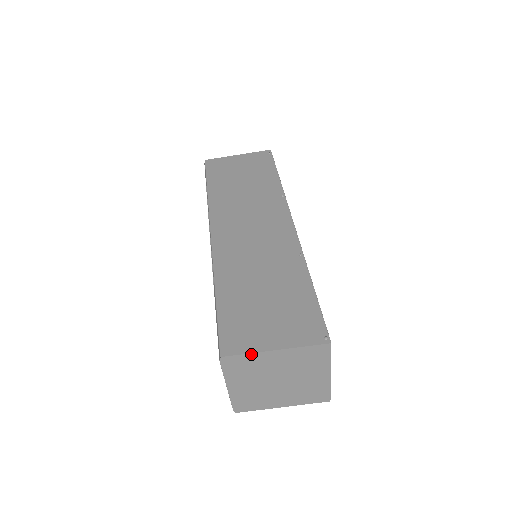
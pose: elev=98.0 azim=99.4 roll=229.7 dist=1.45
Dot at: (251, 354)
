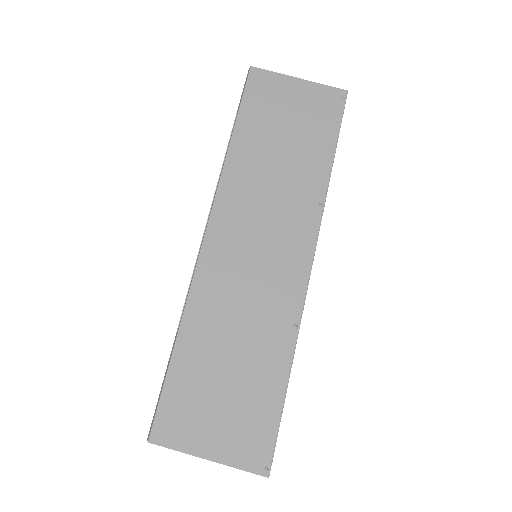
Dot at: (181, 451)
